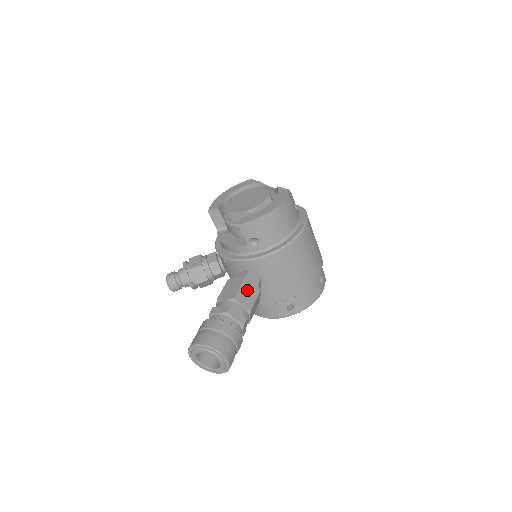
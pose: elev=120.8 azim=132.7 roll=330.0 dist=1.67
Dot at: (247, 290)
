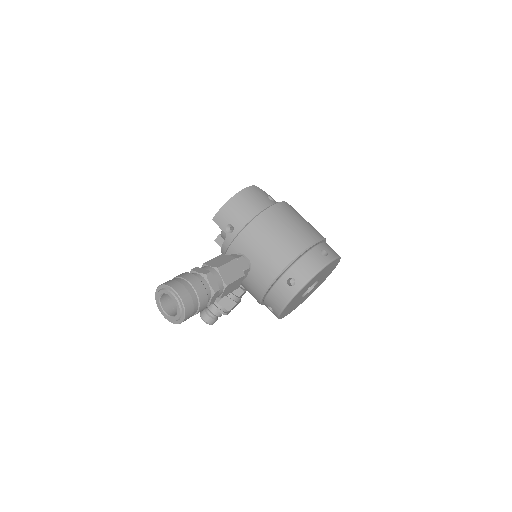
Dot at: (220, 259)
